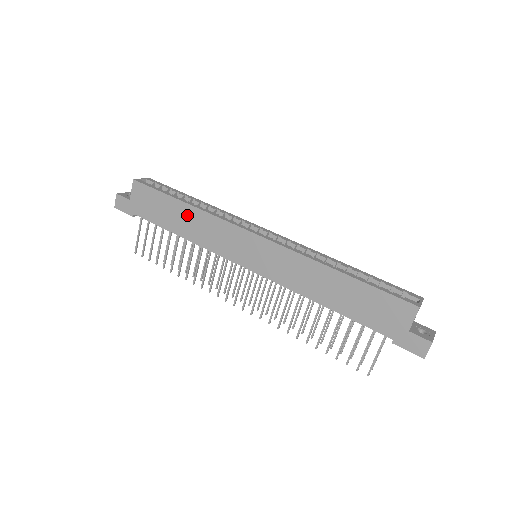
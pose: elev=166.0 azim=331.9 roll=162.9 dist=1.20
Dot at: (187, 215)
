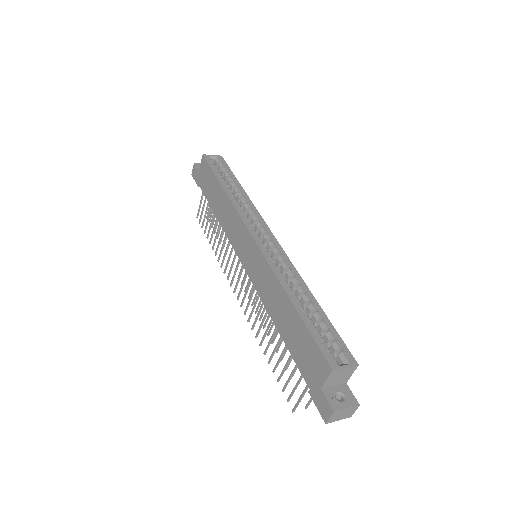
Dot at: (221, 199)
